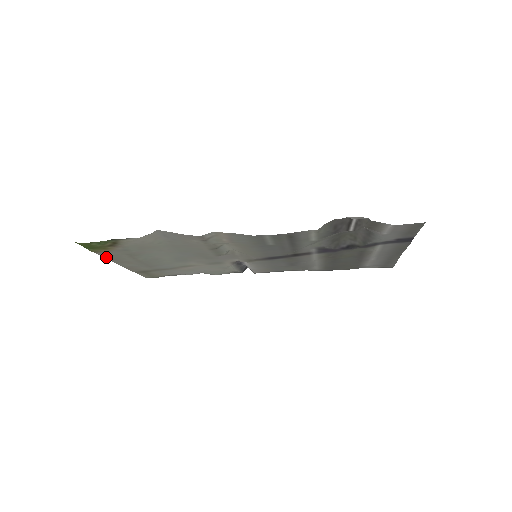
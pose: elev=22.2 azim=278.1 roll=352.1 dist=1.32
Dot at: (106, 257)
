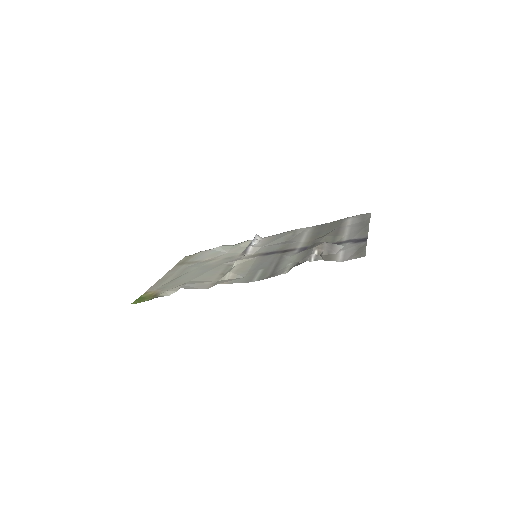
Dot at: (153, 285)
